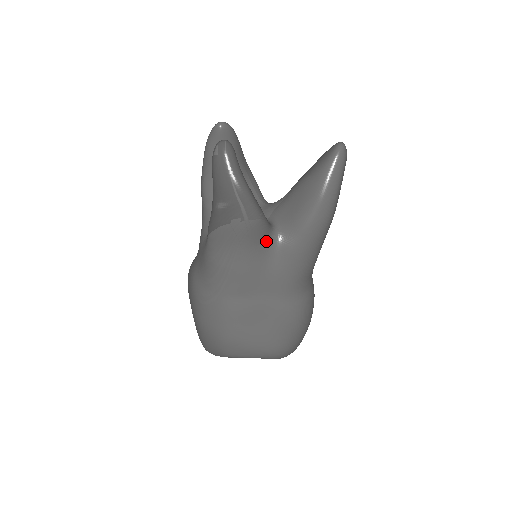
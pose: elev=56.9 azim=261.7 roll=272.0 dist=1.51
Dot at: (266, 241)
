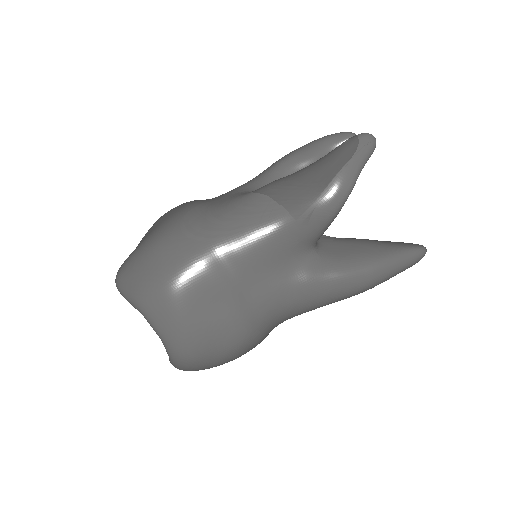
Dot at: (304, 246)
